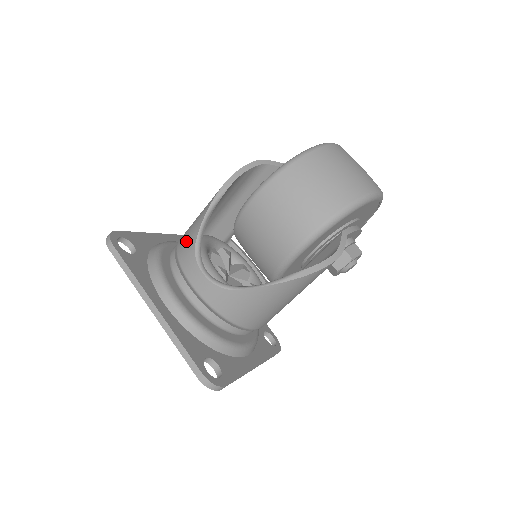
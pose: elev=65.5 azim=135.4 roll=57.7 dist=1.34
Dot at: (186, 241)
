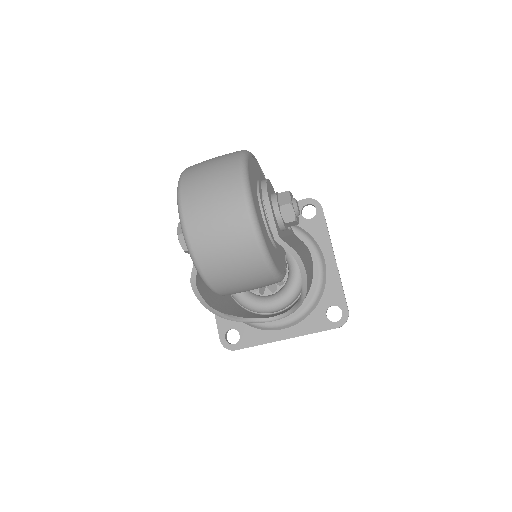
Dot at: occluded
